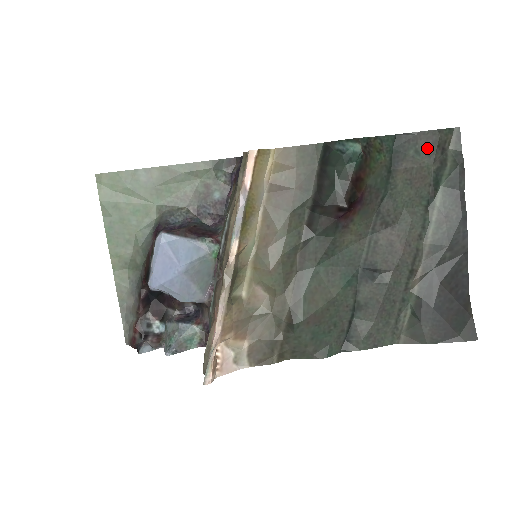
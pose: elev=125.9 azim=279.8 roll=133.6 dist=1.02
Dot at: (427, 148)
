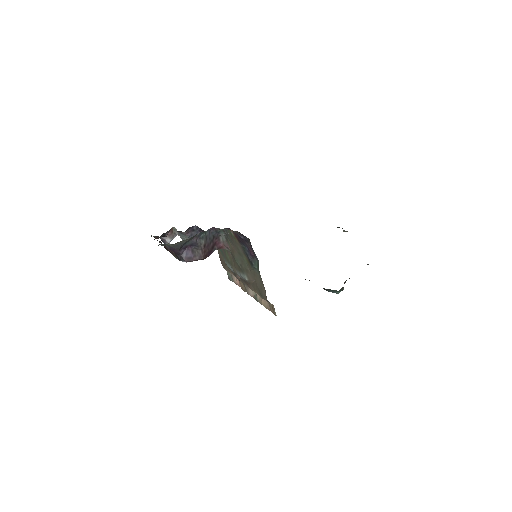
Dot at: occluded
